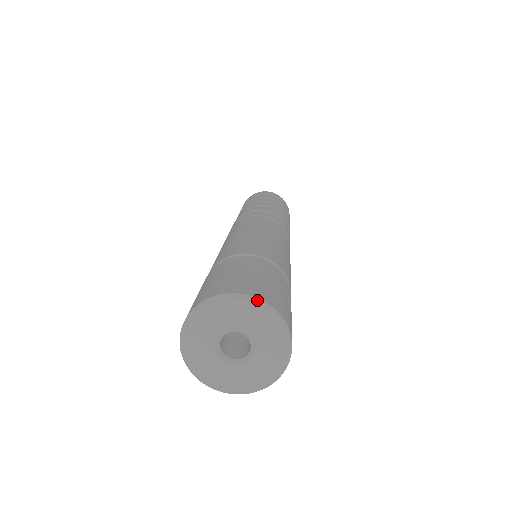
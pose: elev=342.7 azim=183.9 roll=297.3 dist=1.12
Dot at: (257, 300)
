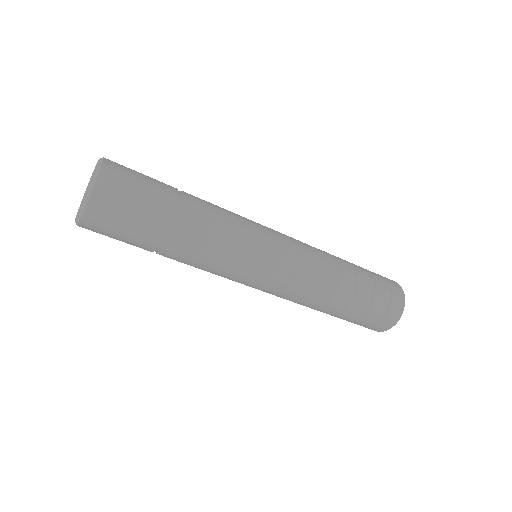
Dot at: occluded
